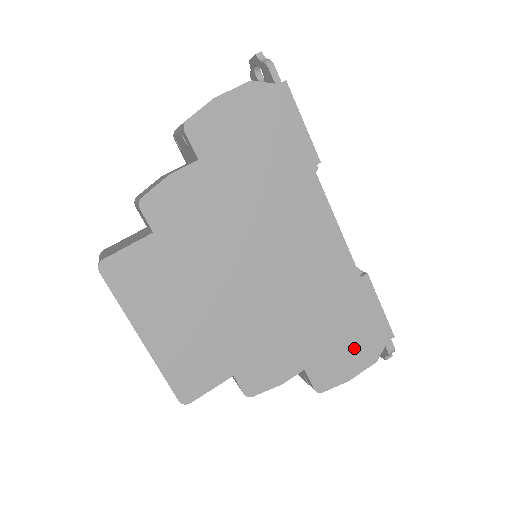
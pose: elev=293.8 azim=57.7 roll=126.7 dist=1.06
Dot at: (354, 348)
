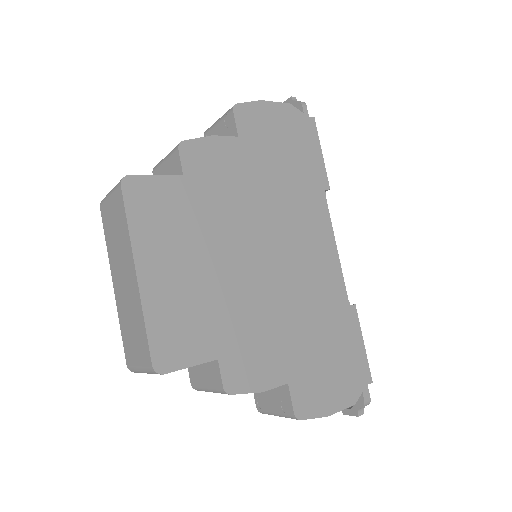
Dot at: (336, 379)
